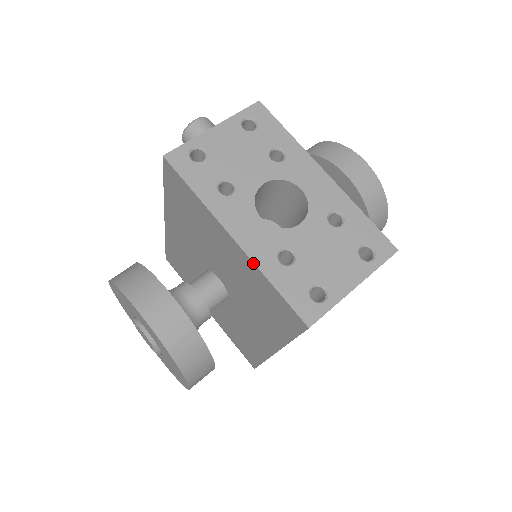
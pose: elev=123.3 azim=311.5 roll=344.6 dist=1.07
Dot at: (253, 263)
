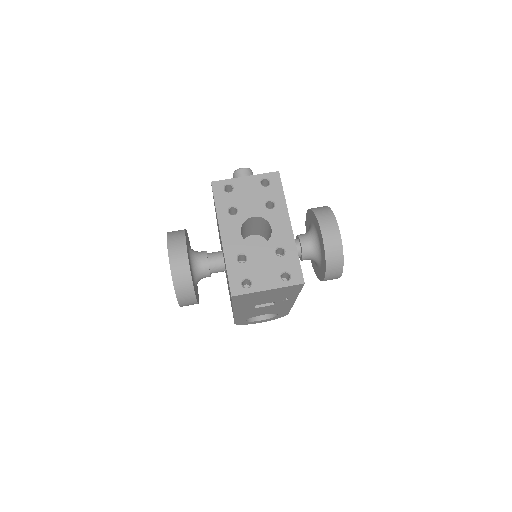
Dot at: (224, 253)
